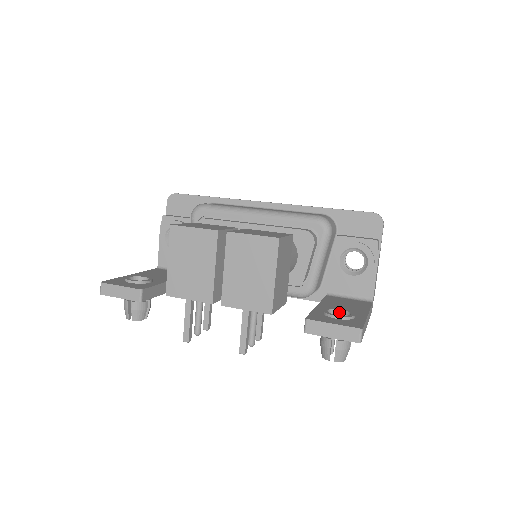
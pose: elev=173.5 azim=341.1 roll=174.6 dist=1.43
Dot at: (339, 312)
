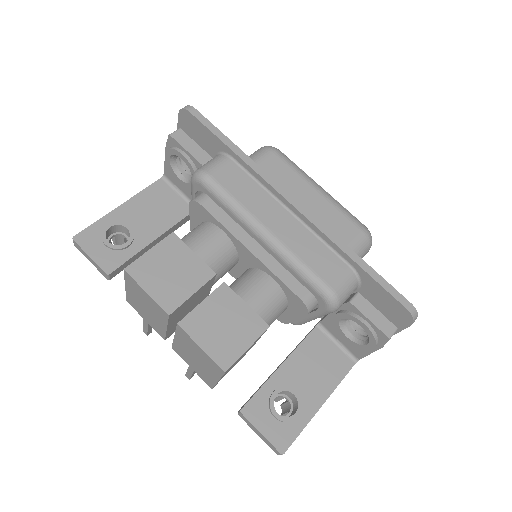
Dot at: (292, 394)
